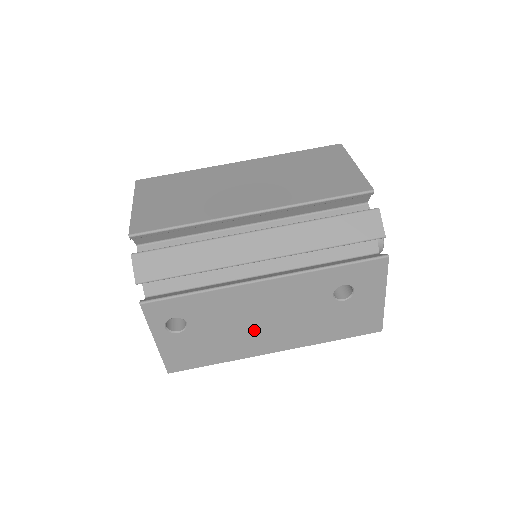
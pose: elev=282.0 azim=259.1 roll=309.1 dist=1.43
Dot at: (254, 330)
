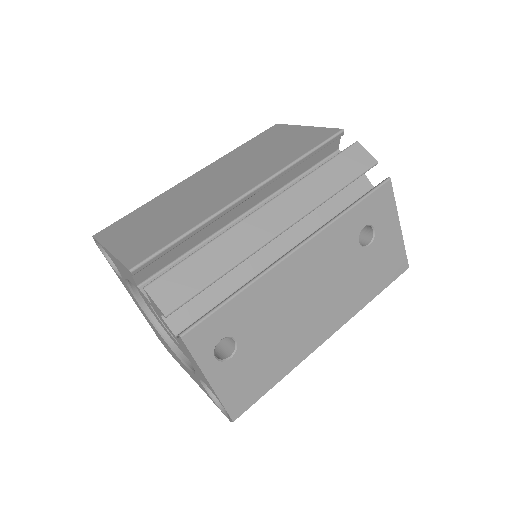
Dot at: (302, 319)
